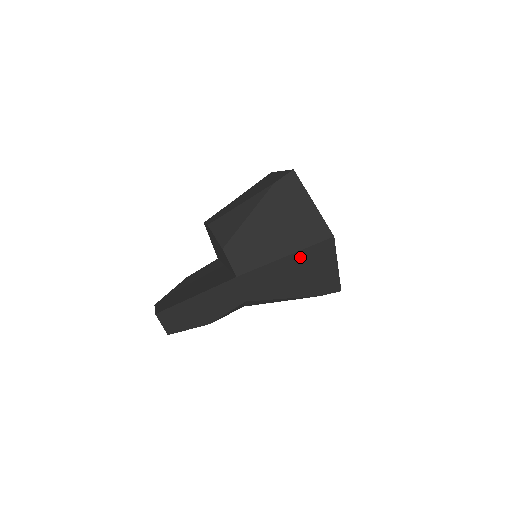
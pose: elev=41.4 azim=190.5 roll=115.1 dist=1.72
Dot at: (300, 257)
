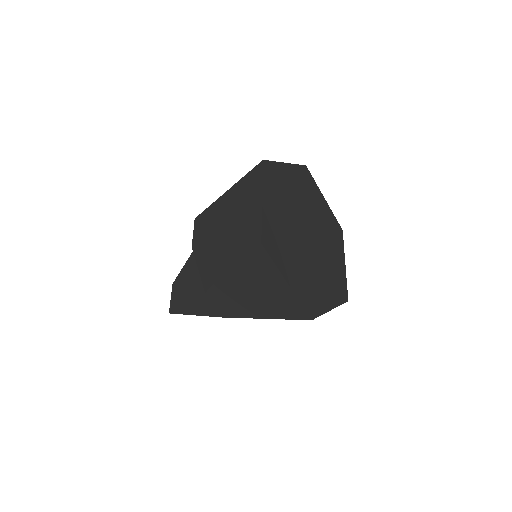
Dot at: occluded
